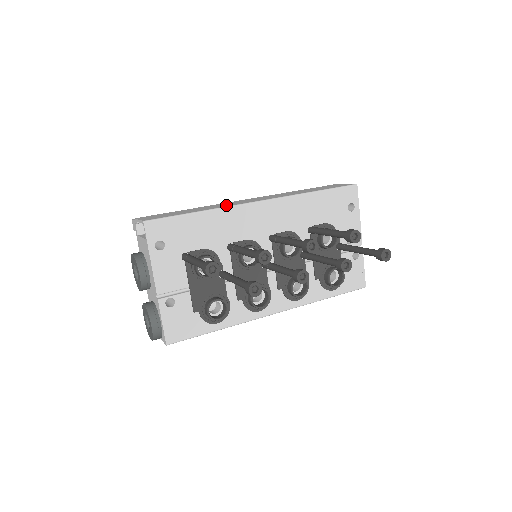
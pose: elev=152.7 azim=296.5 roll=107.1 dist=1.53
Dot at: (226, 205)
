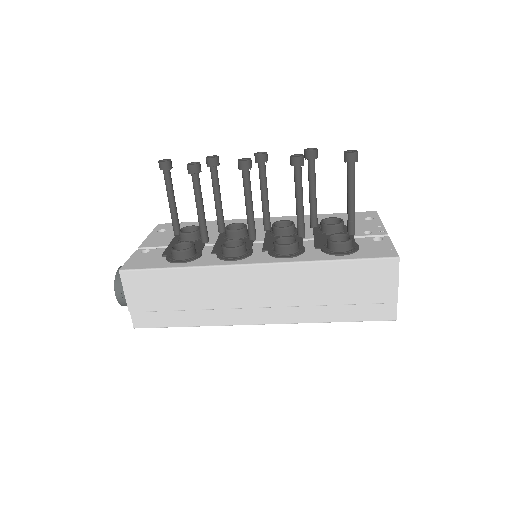
Dot at: occluded
